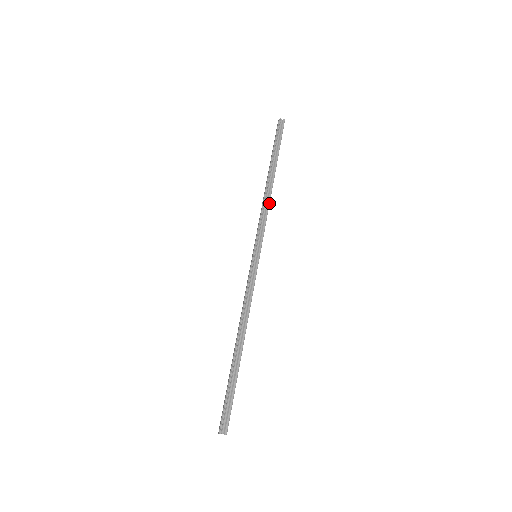
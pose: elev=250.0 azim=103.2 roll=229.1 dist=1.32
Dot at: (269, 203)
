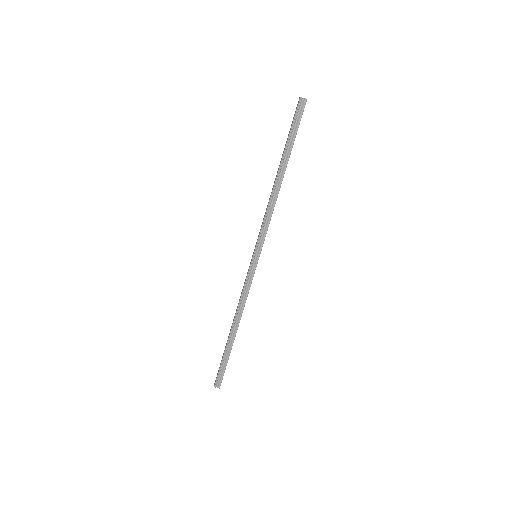
Dot at: occluded
